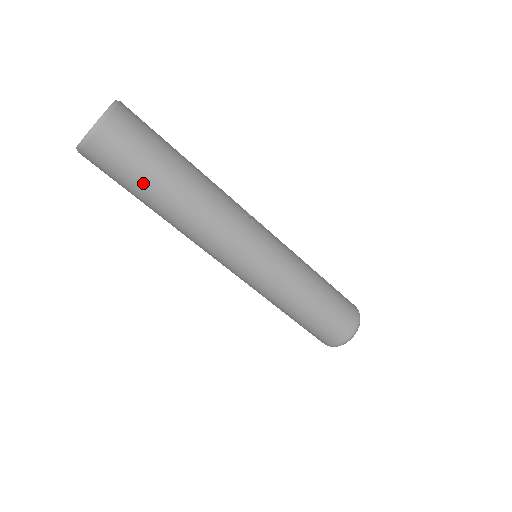
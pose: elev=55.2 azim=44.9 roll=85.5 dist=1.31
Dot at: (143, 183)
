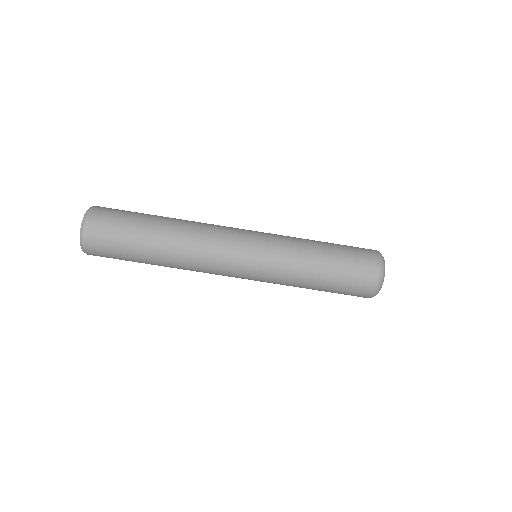
Dot at: (134, 230)
